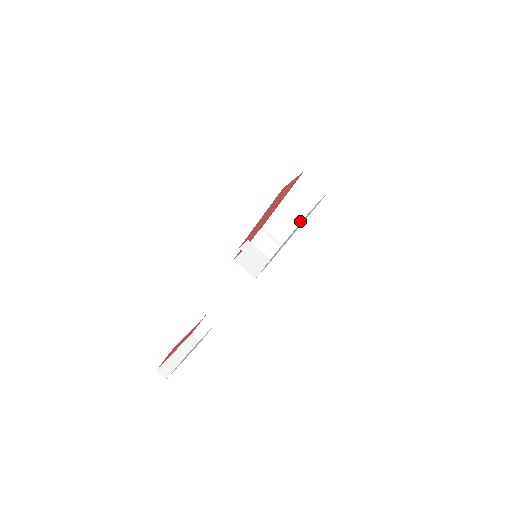
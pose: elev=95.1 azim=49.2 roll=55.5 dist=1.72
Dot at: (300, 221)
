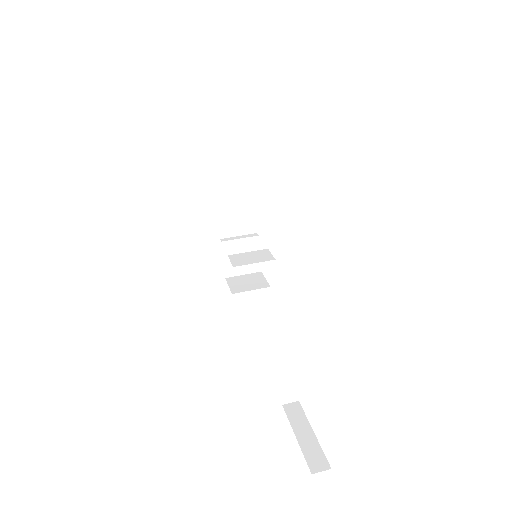
Dot at: (249, 191)
